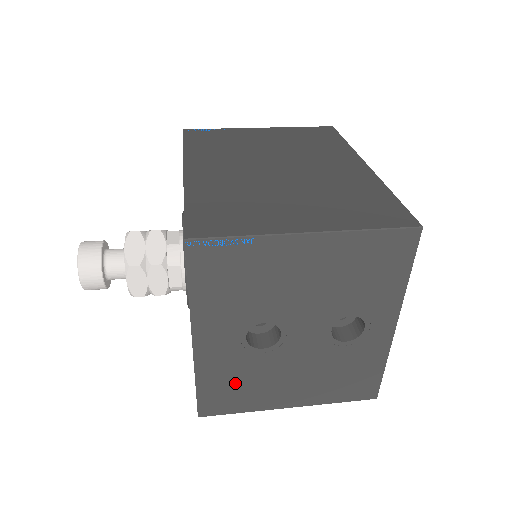
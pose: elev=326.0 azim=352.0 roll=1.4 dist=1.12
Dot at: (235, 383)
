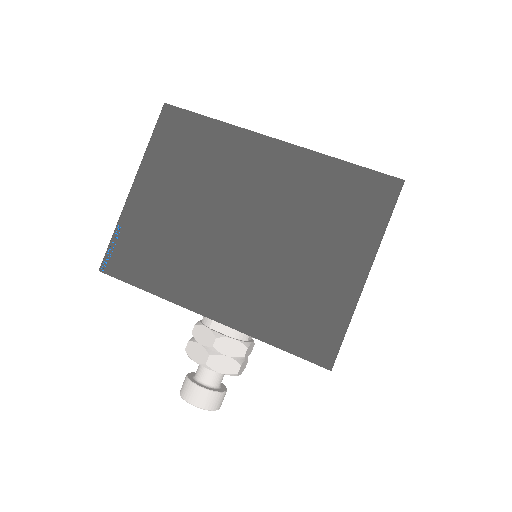
Dot at: occluded
